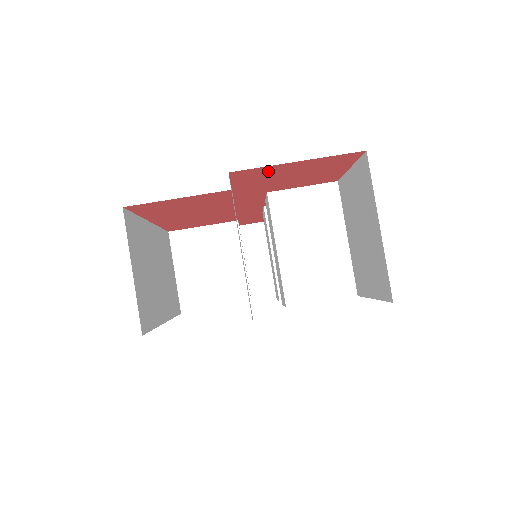
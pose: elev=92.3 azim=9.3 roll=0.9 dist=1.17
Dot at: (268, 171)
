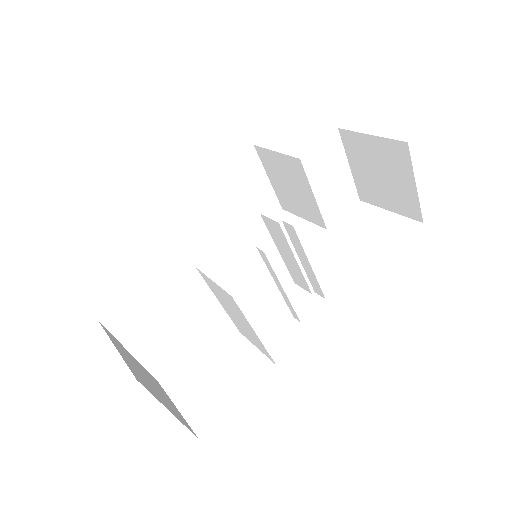
Dot at: occluded
